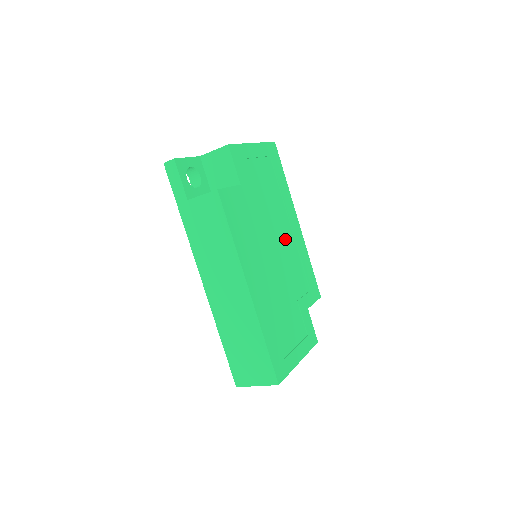
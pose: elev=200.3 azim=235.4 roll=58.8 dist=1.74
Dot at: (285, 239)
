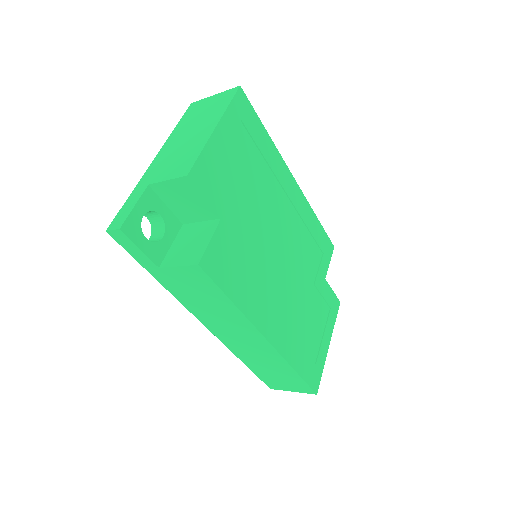
Dot at: (286, 223)
